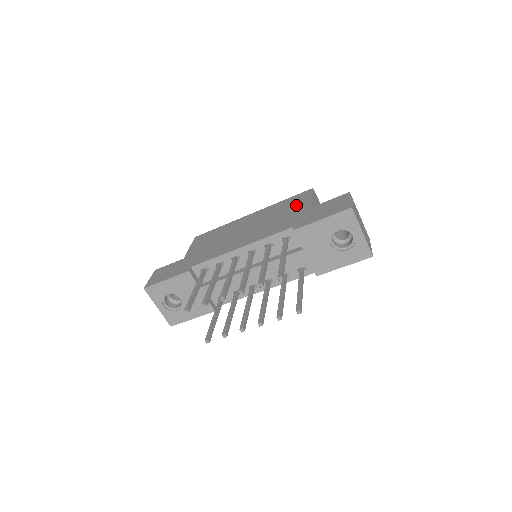
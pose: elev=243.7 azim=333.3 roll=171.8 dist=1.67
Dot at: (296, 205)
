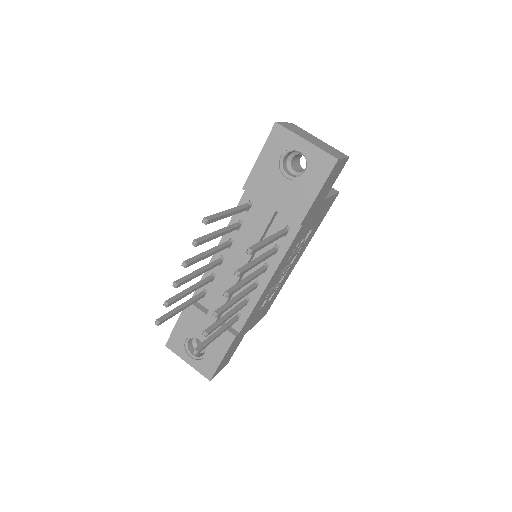
Dot at: occluded
